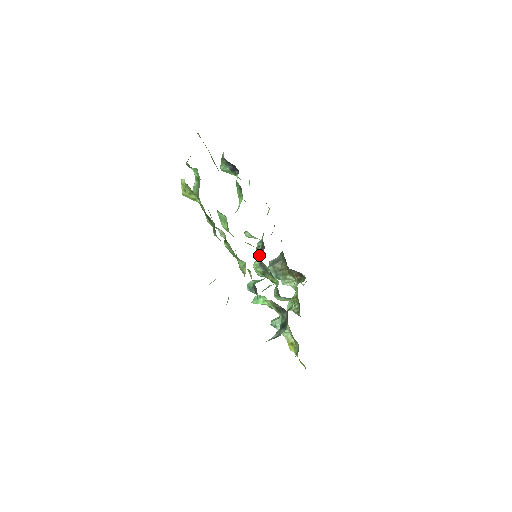
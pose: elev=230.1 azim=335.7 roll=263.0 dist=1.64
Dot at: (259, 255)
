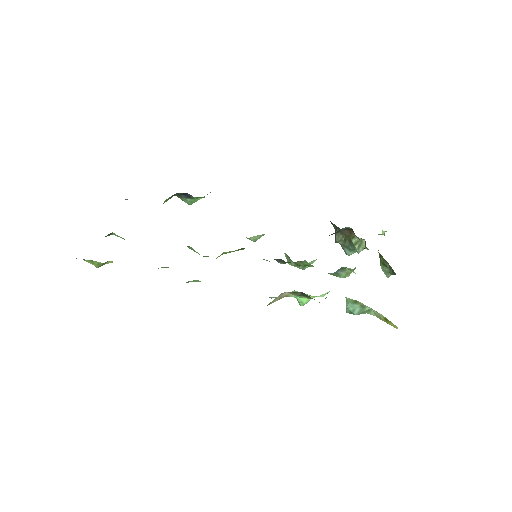
Dot at: occluded
